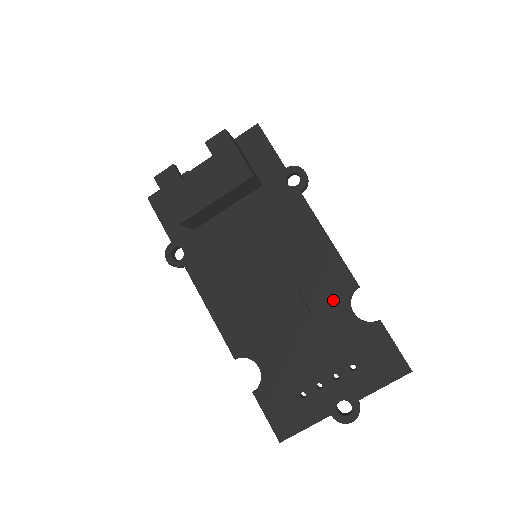
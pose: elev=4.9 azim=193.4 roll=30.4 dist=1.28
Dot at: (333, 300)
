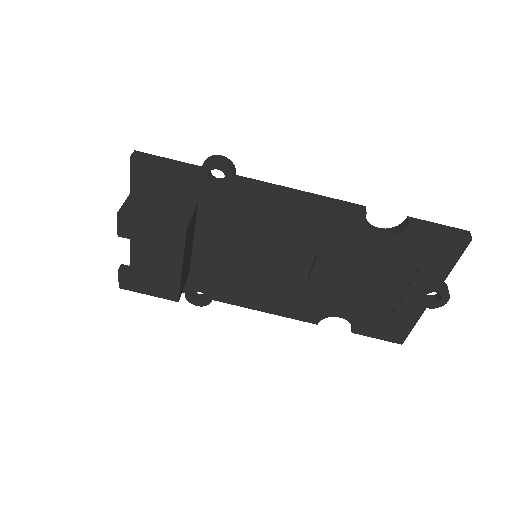
Dot at: (353, 239)
